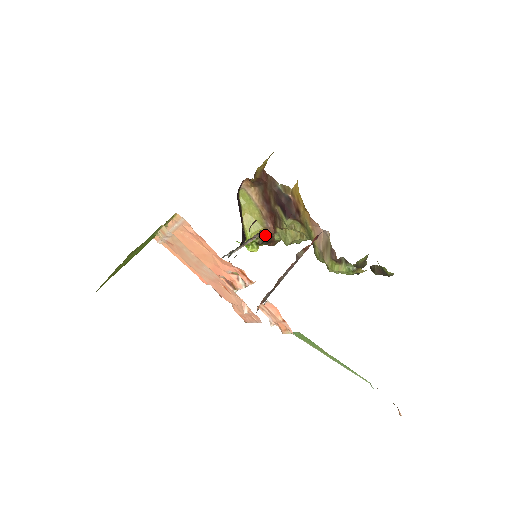
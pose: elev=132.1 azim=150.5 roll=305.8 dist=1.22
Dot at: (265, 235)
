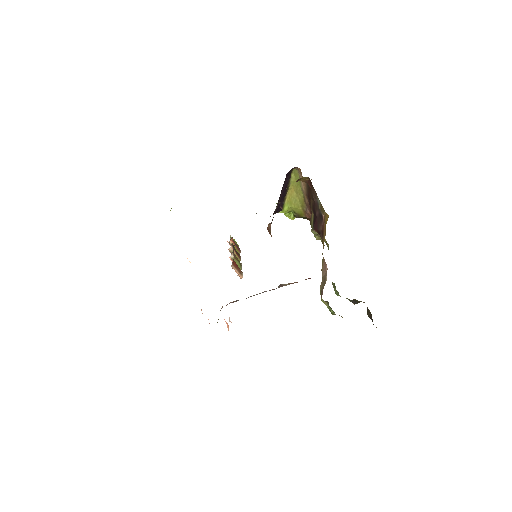
Dot at: (303, 215)
